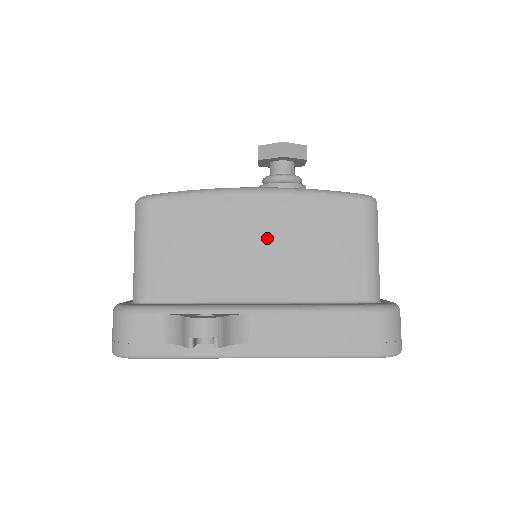
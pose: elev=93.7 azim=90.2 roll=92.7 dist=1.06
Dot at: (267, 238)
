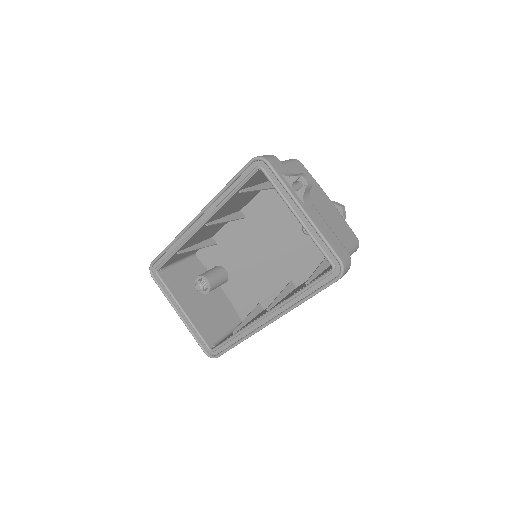
Dot at: (325, 208)
